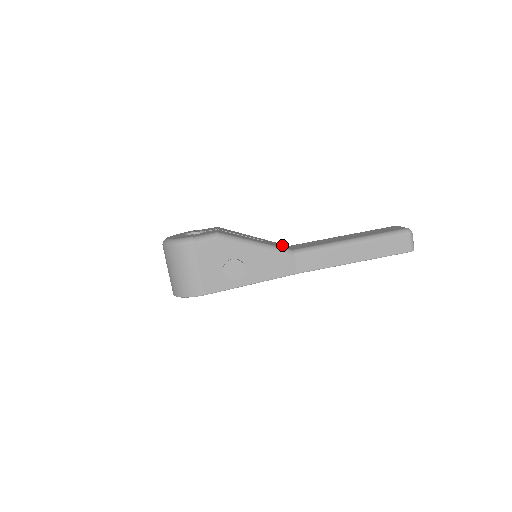
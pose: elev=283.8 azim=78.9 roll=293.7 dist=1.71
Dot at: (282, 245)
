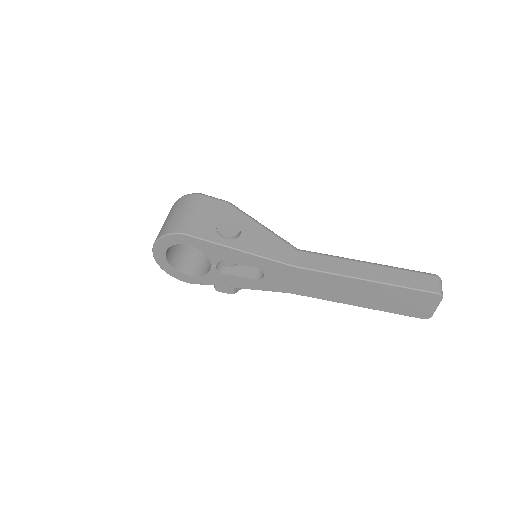
Dot at: occluded
